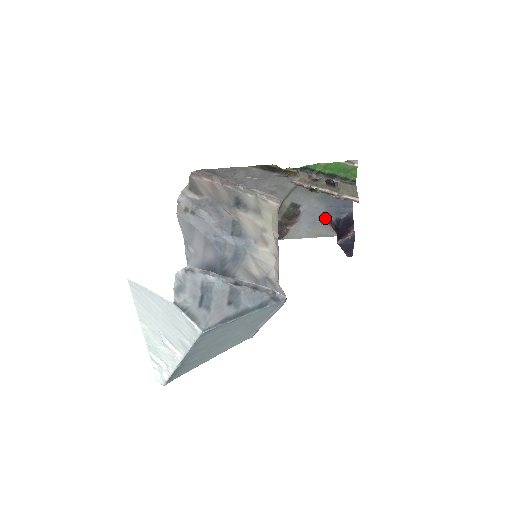
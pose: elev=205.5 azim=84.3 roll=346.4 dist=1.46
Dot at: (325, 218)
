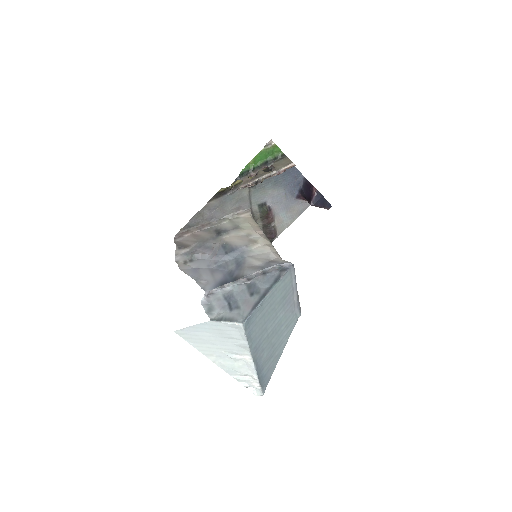
Dot at: (291, 197)
